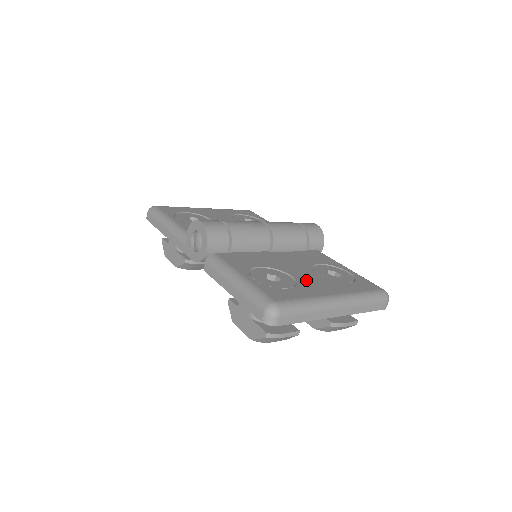
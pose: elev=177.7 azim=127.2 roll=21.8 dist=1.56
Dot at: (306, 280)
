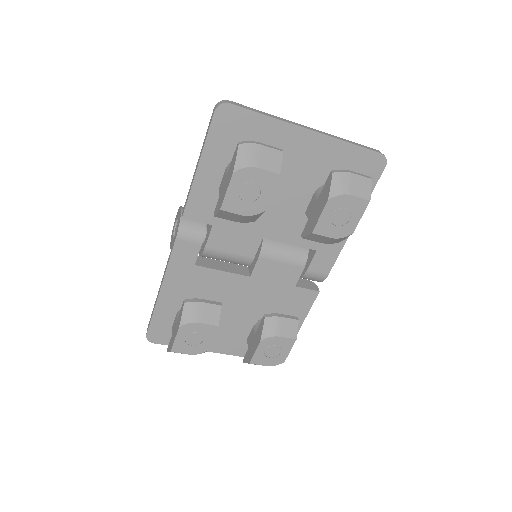
Dot at: occluded
